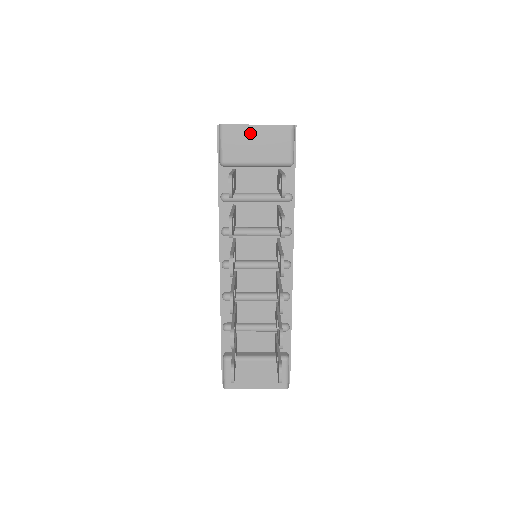
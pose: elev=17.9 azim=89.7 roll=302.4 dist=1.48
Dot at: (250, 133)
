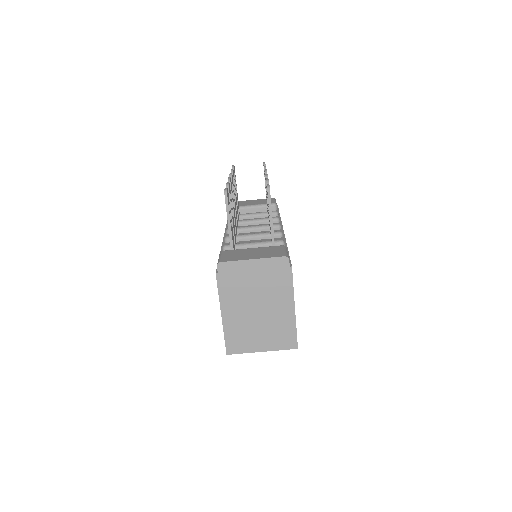
Dot at: (249, 201)
